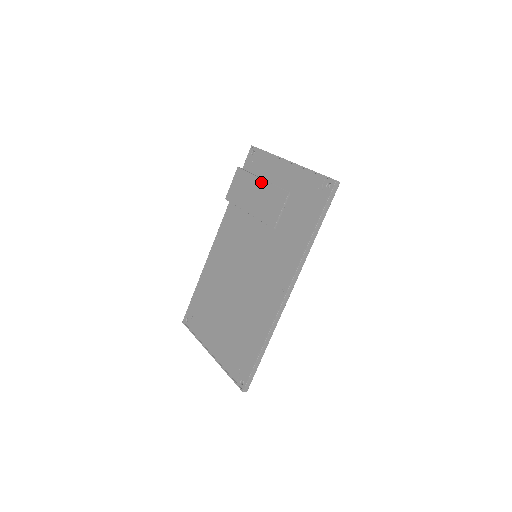
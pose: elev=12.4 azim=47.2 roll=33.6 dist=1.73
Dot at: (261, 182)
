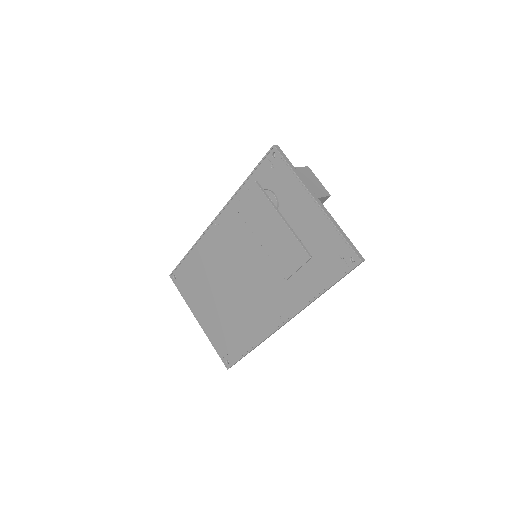
Dot at: (281, 222)
